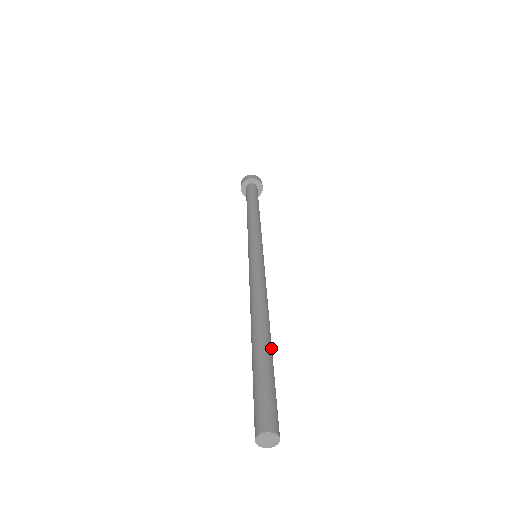
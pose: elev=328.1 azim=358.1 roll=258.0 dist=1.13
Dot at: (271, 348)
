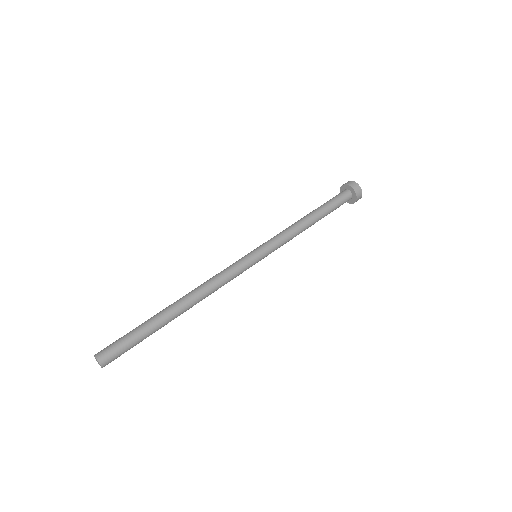
Dot at: (166, 323)
